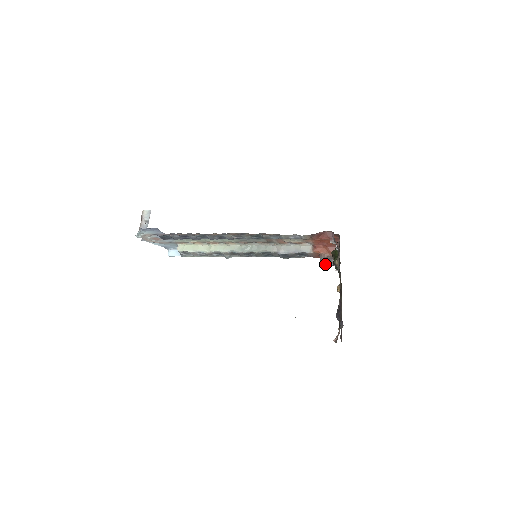
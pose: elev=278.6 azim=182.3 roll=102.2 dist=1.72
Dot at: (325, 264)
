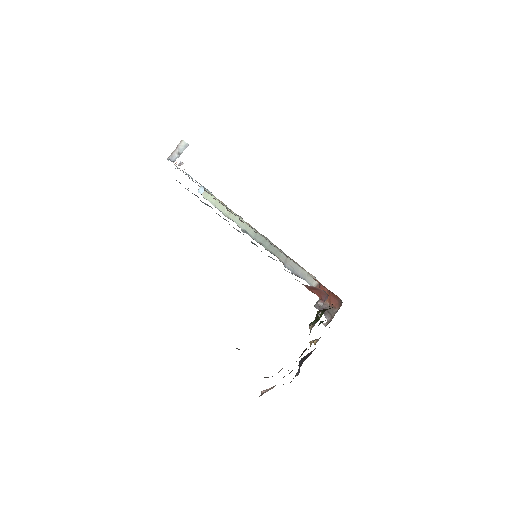
Dot at: (319, 309)
